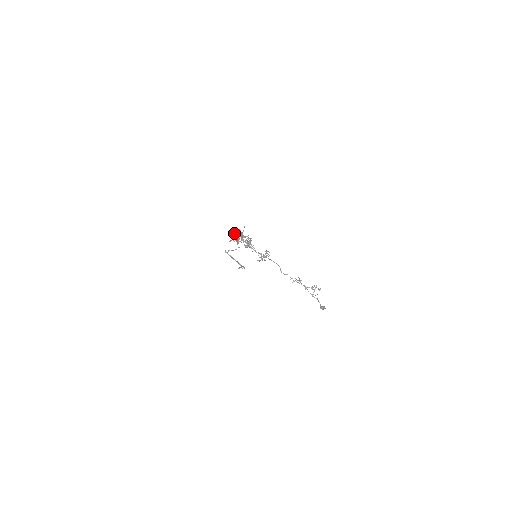
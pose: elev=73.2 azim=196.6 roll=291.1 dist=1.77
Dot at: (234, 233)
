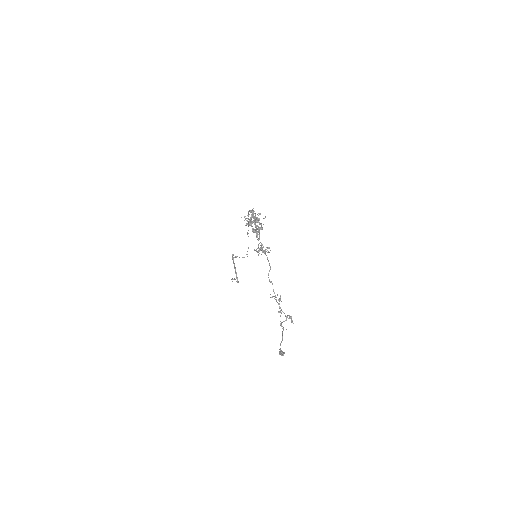
Dot at: occluded
